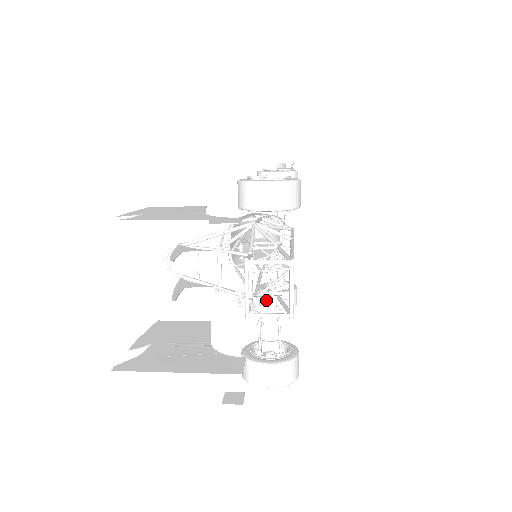
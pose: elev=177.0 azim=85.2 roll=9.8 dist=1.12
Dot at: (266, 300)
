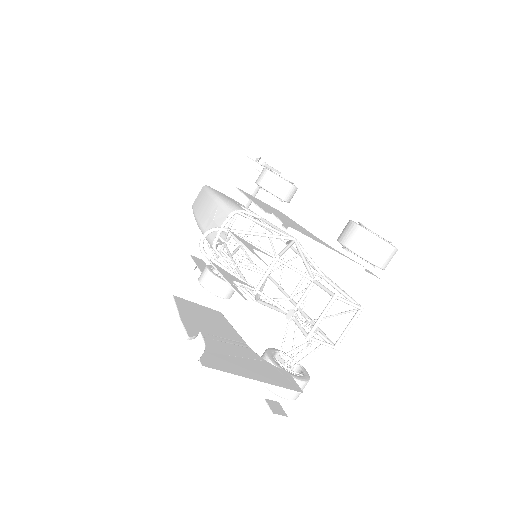
Dot at: (215, 286)
